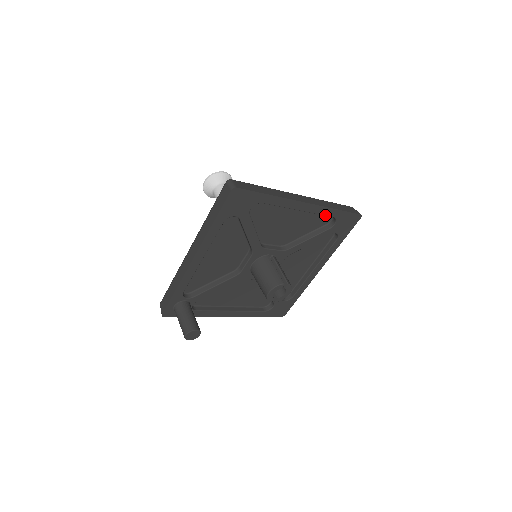
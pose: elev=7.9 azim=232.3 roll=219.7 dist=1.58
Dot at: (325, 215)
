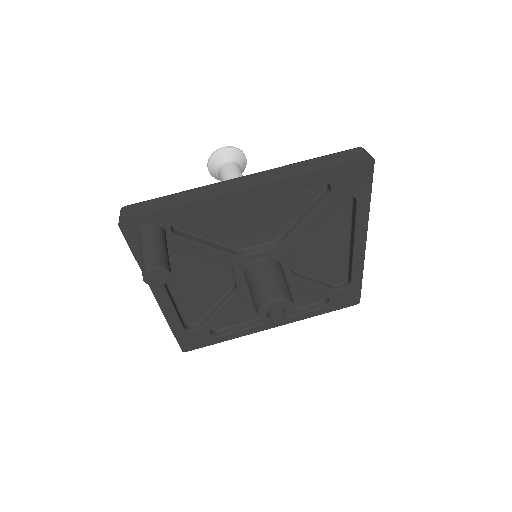
Dot at: (352, 273)
